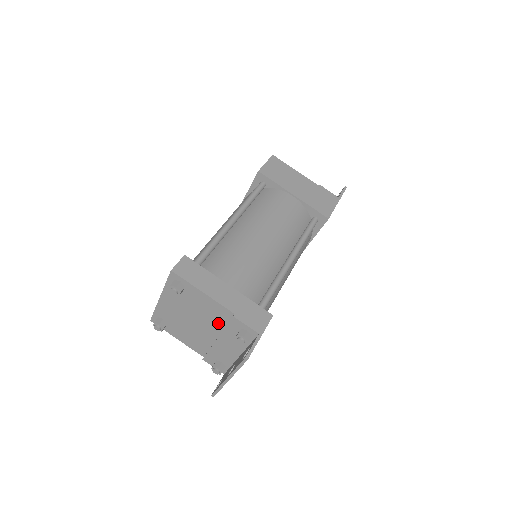
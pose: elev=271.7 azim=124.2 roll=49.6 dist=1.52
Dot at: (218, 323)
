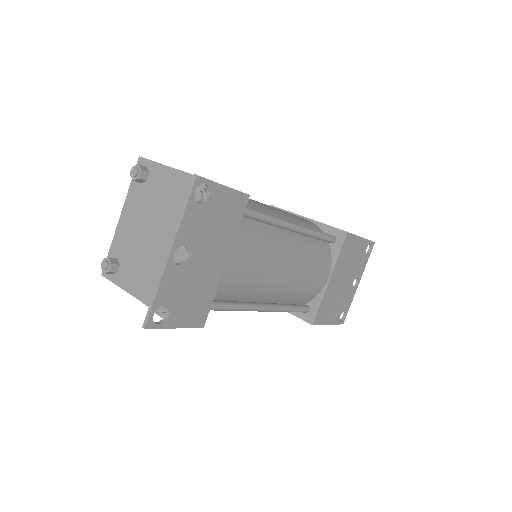
Dot at: (178, 212)
